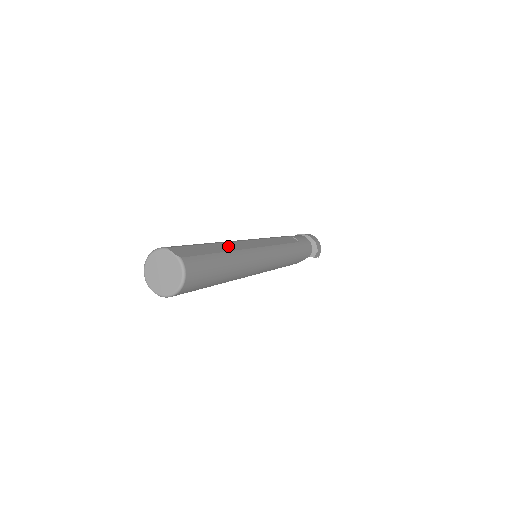
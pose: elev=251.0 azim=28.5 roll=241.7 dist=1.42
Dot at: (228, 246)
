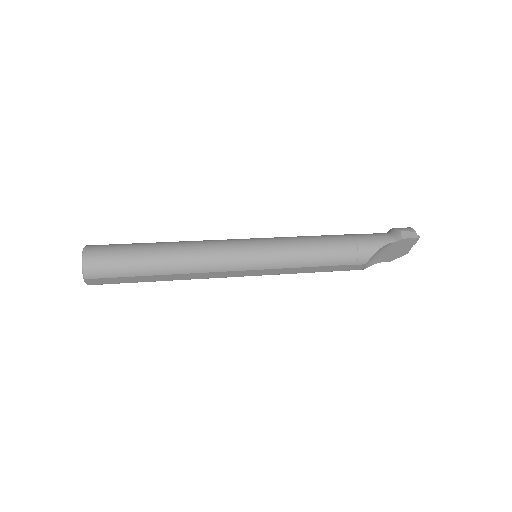
Dot at: occluded
